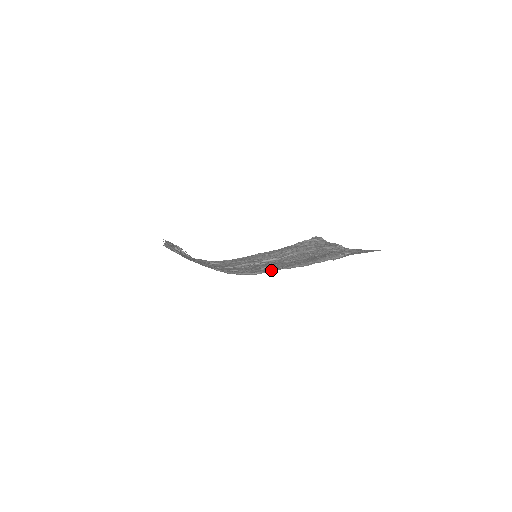
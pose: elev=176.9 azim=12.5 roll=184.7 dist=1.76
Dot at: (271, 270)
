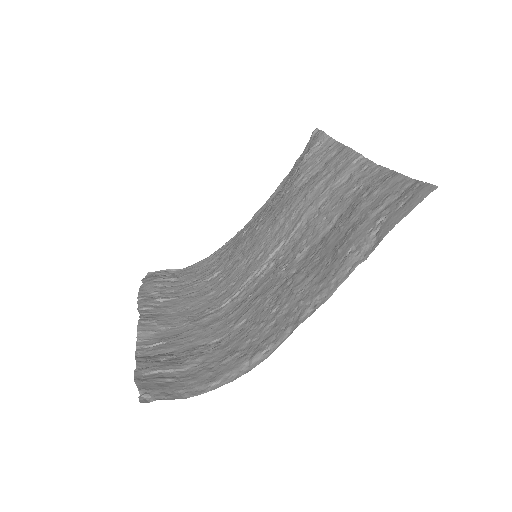
Dot at: (285, 333)
